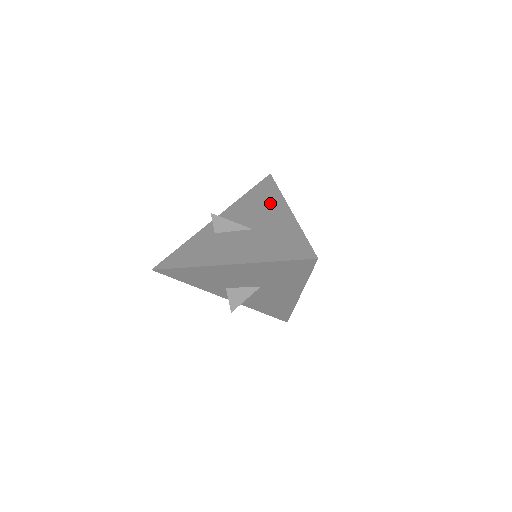
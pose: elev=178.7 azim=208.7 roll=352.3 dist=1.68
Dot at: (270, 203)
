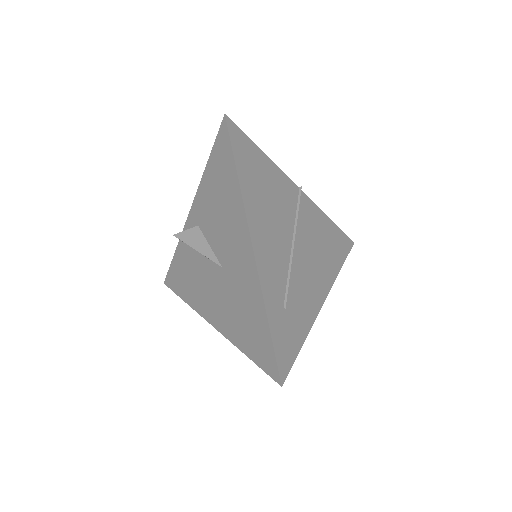
Dot at: (231, 213)
